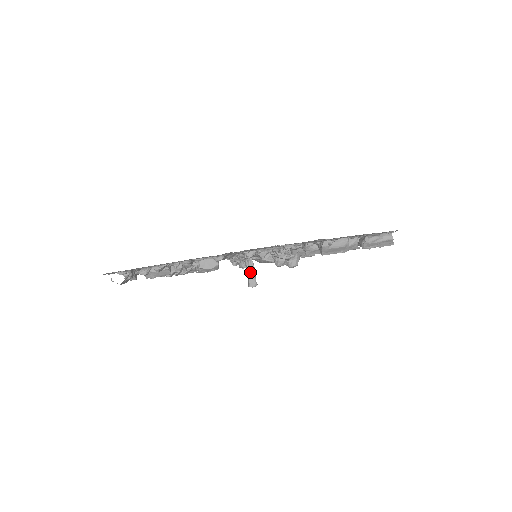
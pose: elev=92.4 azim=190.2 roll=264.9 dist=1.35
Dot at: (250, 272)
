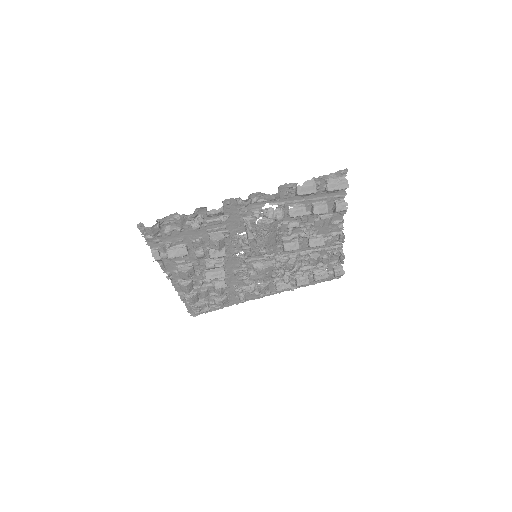
Dot at: (249, 229)
